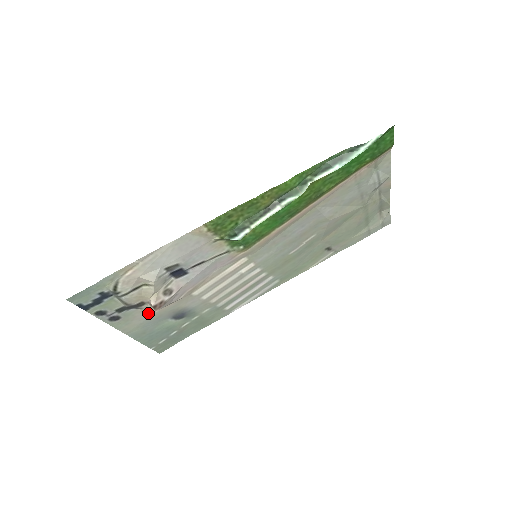
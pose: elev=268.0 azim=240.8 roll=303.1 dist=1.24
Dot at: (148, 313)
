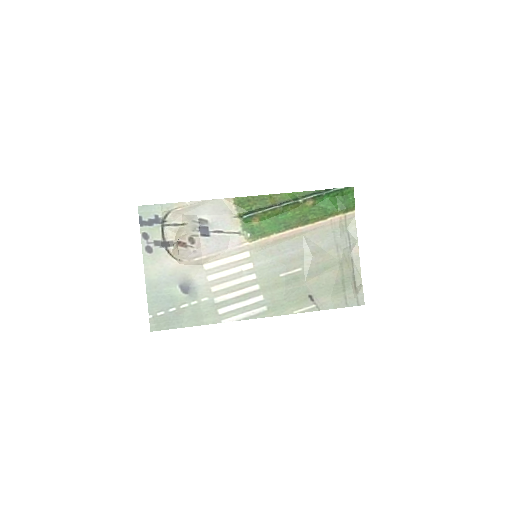
Dot at: (169, 263)
